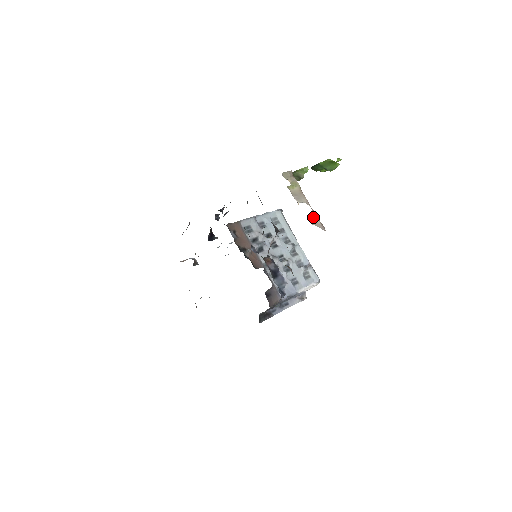
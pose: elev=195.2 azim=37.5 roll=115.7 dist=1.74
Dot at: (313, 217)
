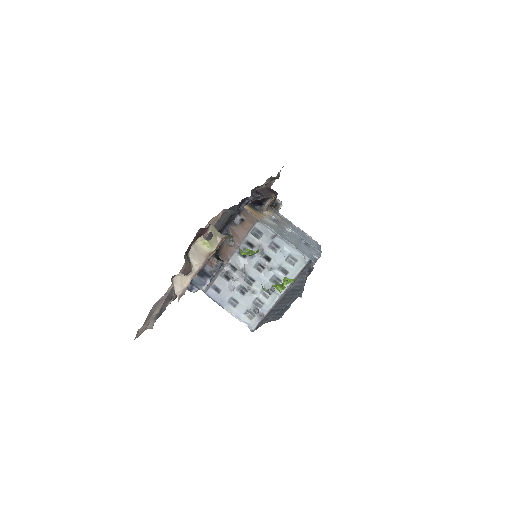
Dot at: (184, 277)
